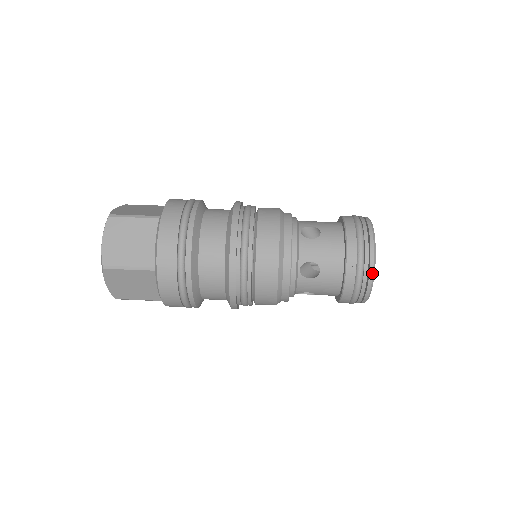
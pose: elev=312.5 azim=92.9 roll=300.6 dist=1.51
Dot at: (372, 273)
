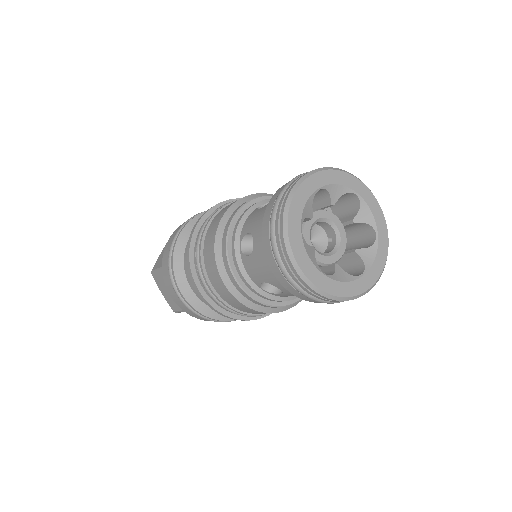
Dot at: (310, 172)
